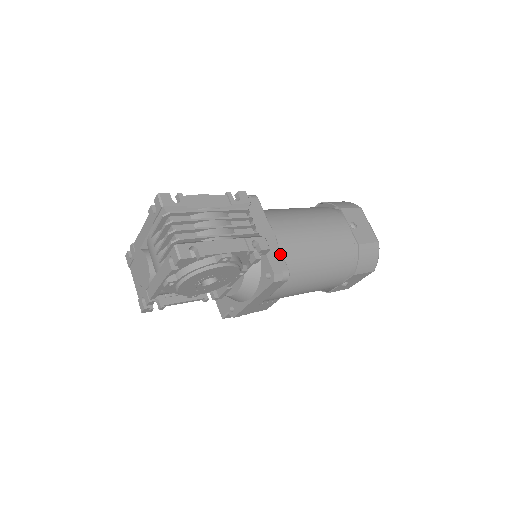
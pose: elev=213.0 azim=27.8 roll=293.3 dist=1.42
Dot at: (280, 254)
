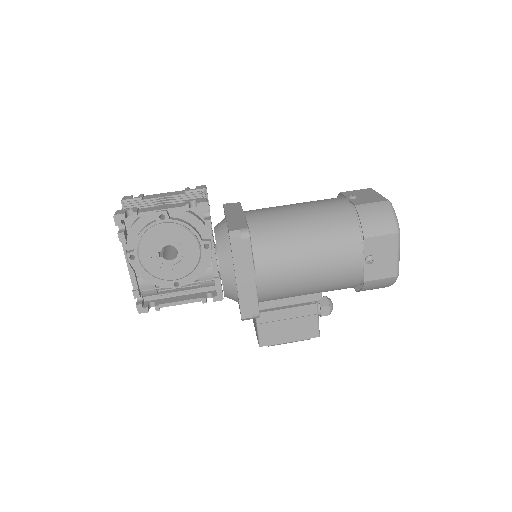
Dot at: (244, 222)
